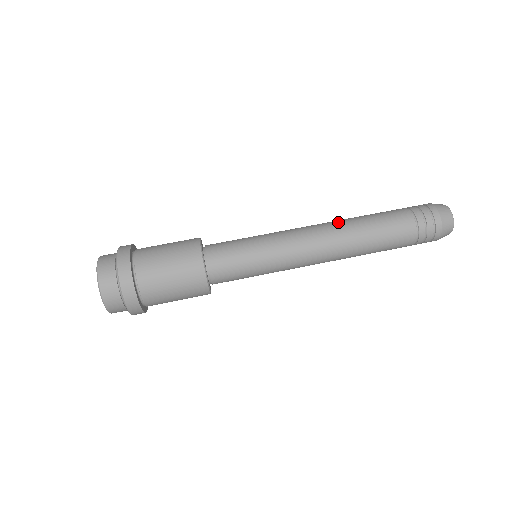
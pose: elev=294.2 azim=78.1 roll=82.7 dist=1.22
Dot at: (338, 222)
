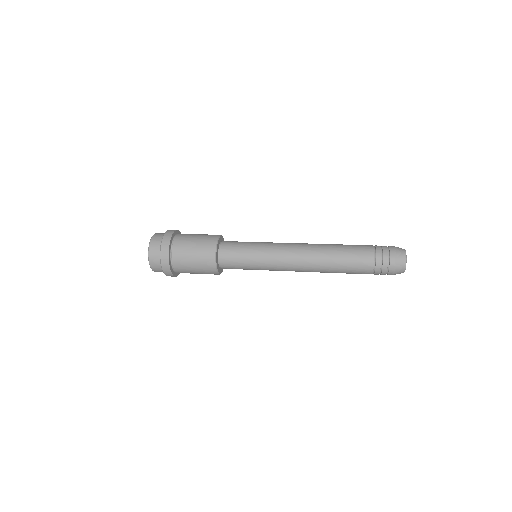
Dot at: occluded
